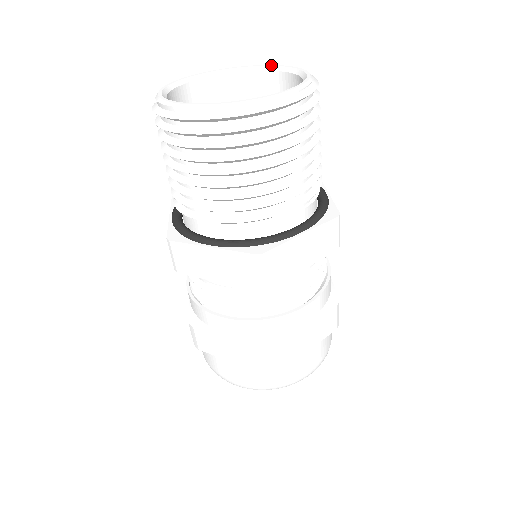
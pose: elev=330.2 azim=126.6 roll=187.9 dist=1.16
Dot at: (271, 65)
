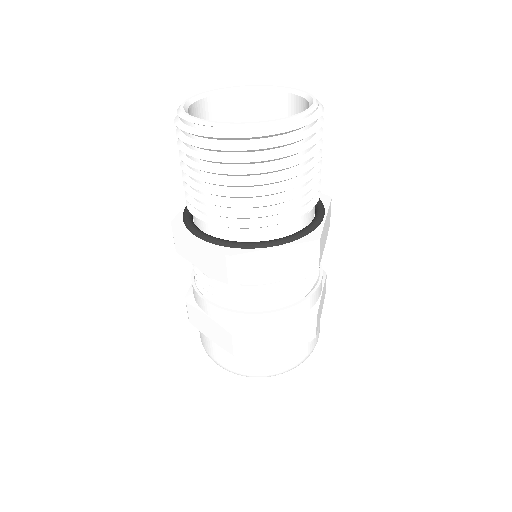
Dot at: (242, 86)
